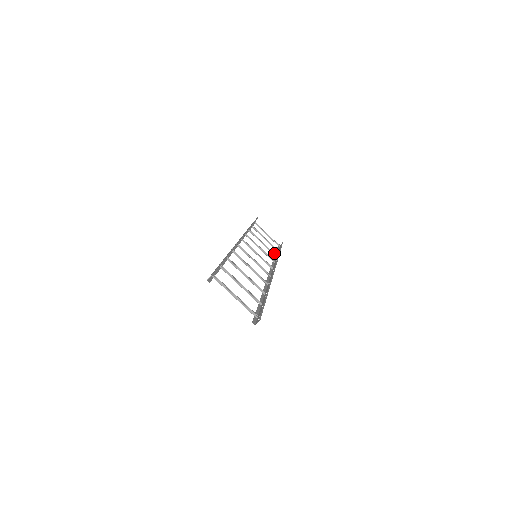
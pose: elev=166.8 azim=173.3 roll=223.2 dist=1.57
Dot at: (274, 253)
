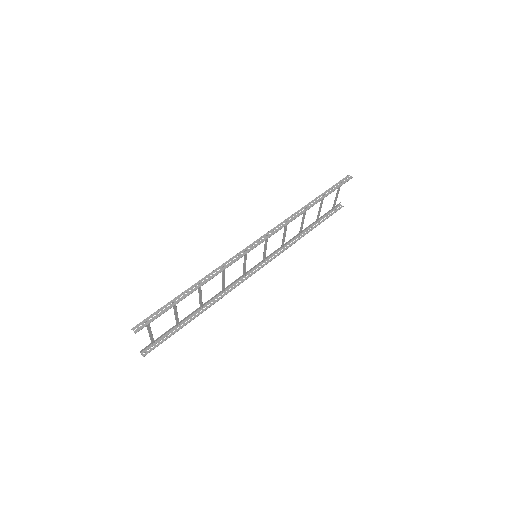
Dot at: occluded
